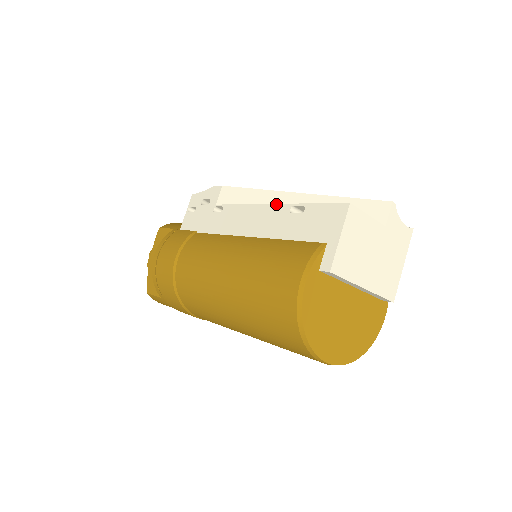
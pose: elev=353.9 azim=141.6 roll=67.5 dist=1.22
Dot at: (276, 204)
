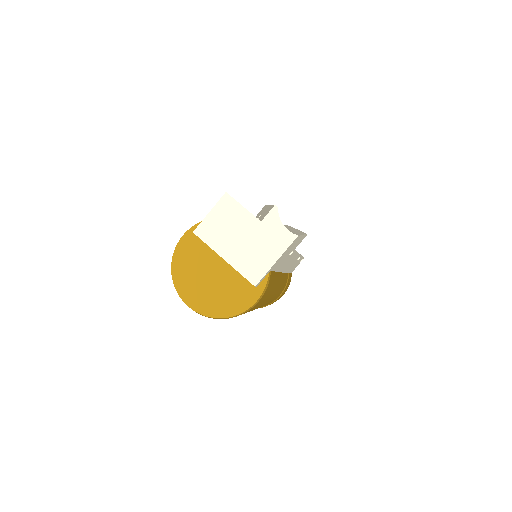
Dot at: occluded
